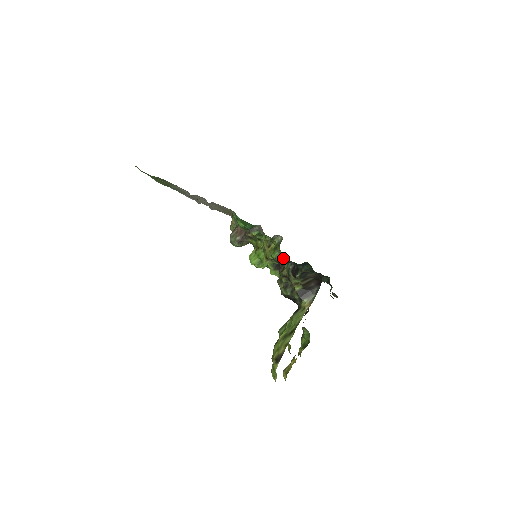
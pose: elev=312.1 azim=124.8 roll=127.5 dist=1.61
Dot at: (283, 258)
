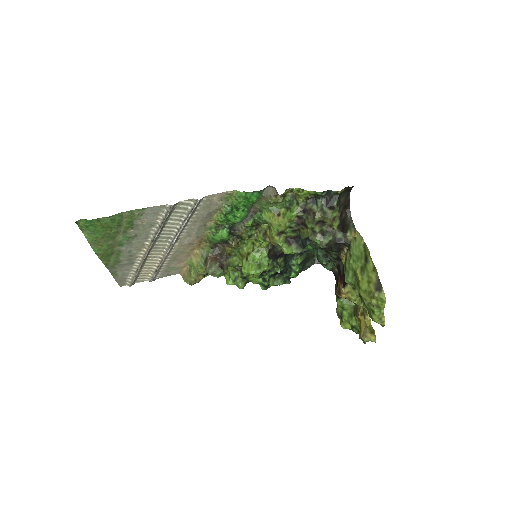
Dot at: (307, 205)
